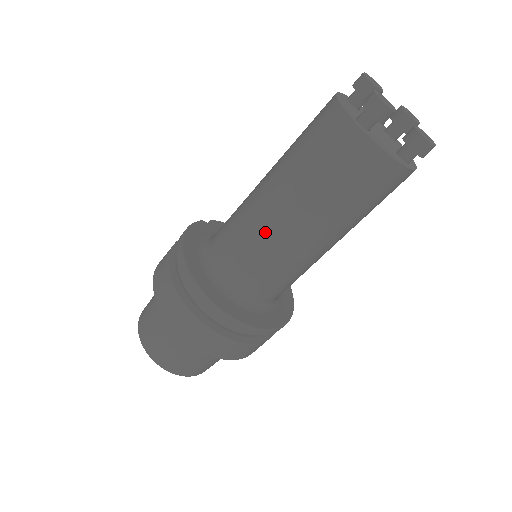
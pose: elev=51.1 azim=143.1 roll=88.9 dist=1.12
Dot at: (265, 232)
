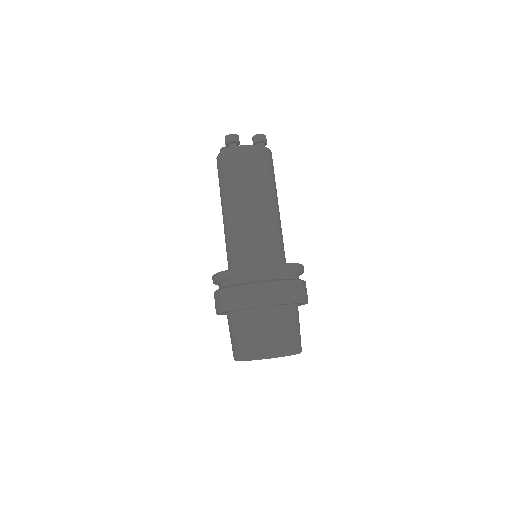
Dot at: (241, 220)
